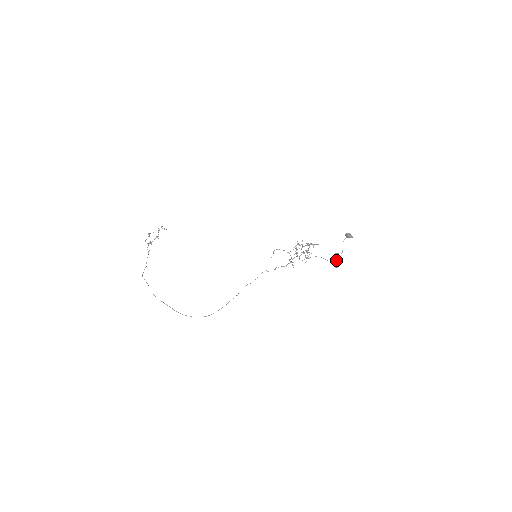
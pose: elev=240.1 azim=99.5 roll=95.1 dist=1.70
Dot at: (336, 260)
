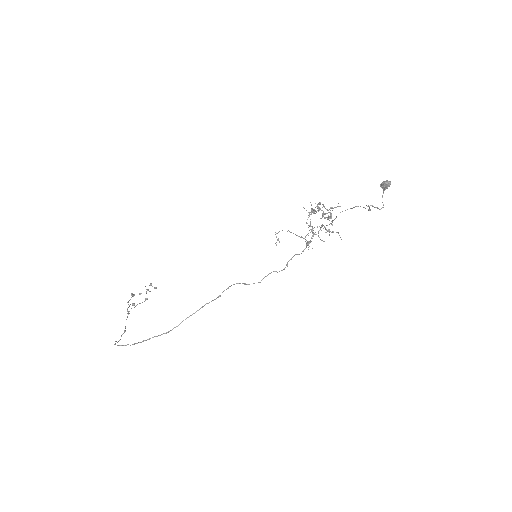
Dot at: occluded
